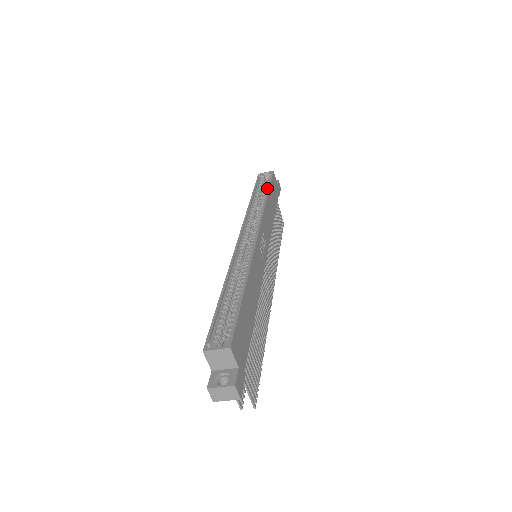
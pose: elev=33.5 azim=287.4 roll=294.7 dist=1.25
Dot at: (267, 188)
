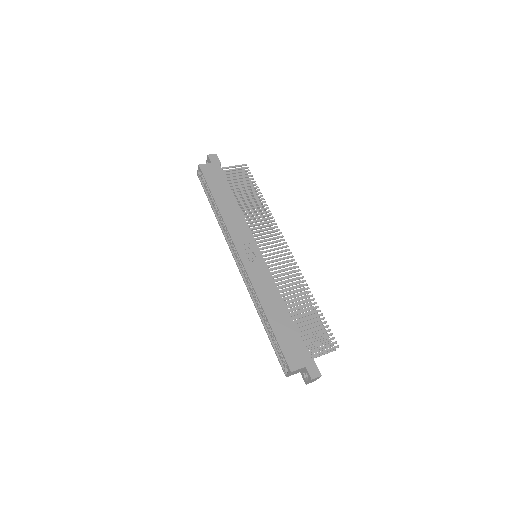
Dot at: (211, 192)
